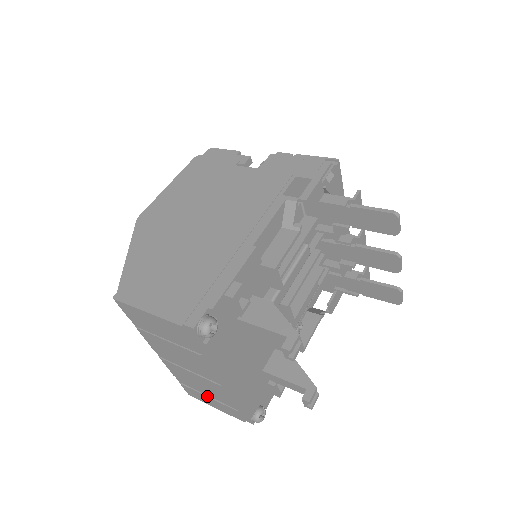
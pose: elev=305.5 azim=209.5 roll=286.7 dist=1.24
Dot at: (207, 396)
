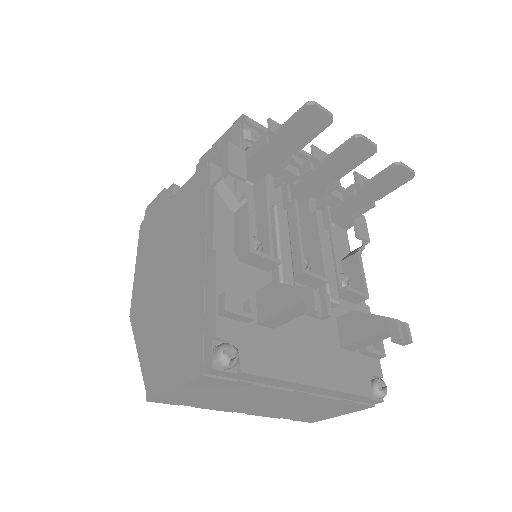
Dot at: (321, 412)
